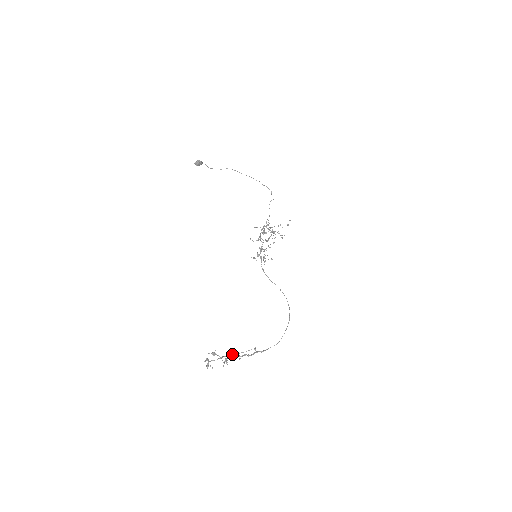
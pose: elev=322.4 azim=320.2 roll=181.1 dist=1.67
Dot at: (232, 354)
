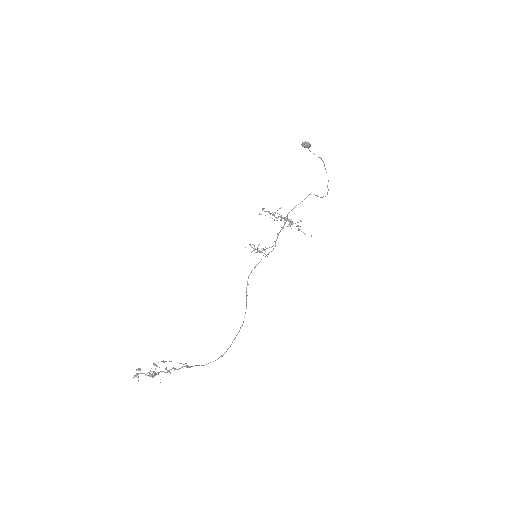
Dot at: (163, 361)
